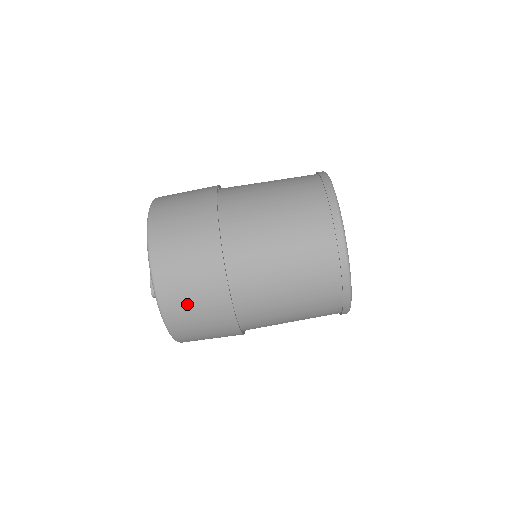
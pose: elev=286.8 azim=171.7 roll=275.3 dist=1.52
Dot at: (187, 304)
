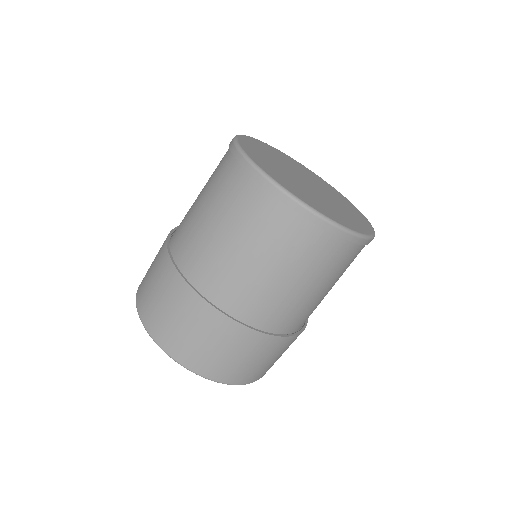
Dot at: (211, 354)
